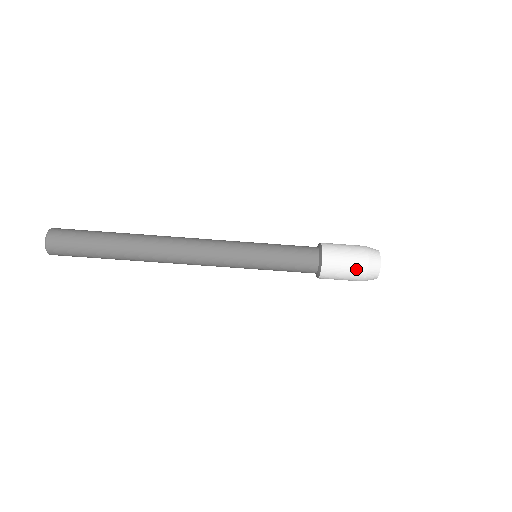
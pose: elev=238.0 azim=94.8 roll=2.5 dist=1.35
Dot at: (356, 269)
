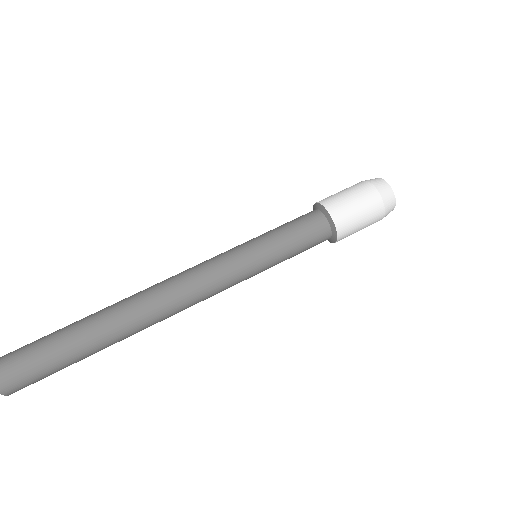
Dot at: (354, 186)
